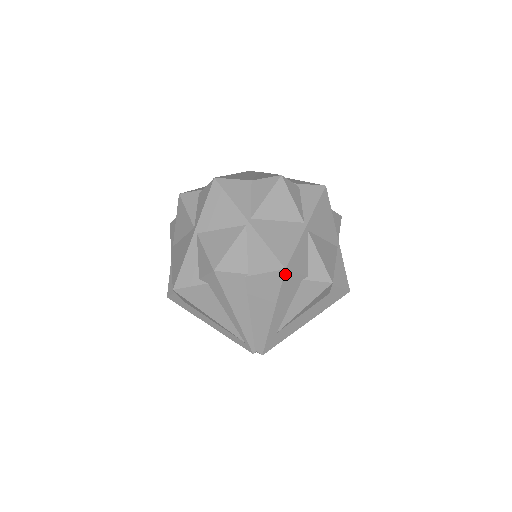
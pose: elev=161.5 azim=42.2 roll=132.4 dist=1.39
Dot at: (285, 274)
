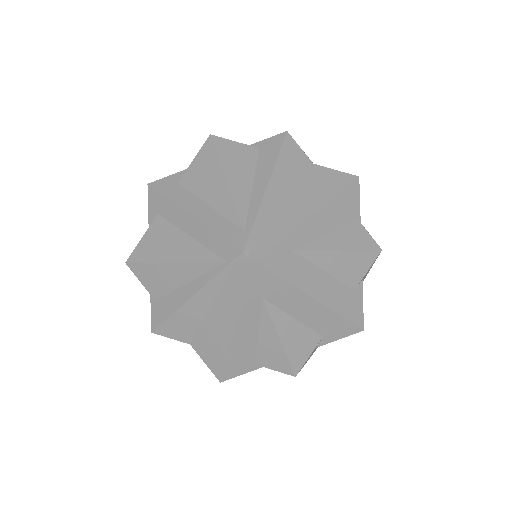
Dot at: (355, 182)
